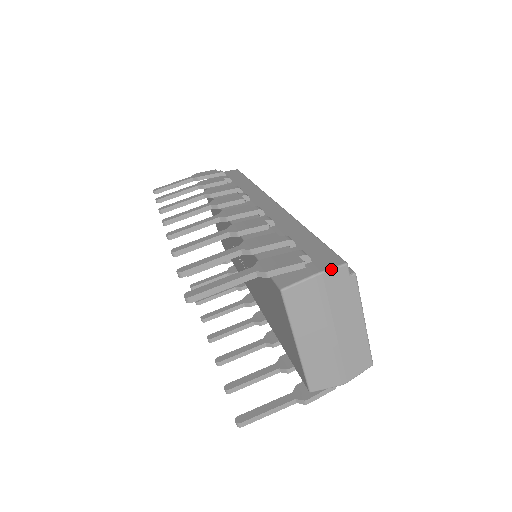
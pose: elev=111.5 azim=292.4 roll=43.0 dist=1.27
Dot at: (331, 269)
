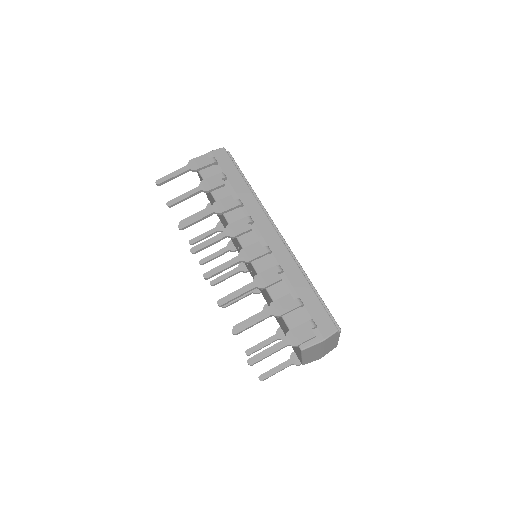
Dot at: (330, 336)
